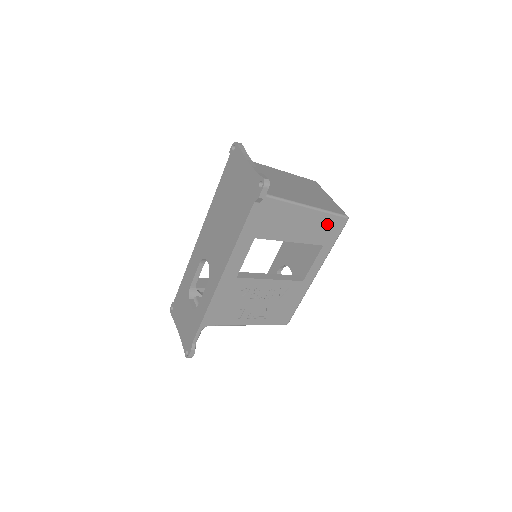
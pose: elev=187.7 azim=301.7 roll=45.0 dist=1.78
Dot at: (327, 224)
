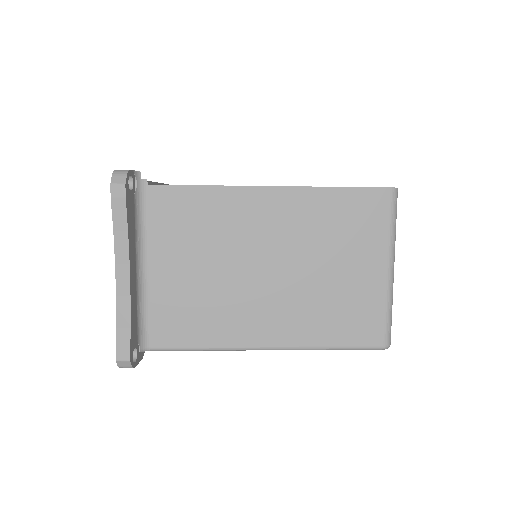
Dot at: occluded
